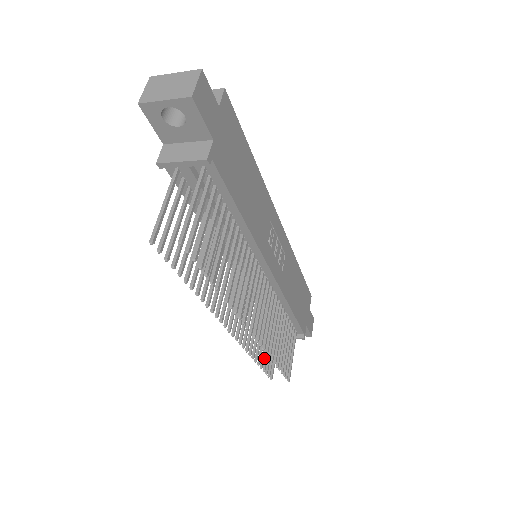
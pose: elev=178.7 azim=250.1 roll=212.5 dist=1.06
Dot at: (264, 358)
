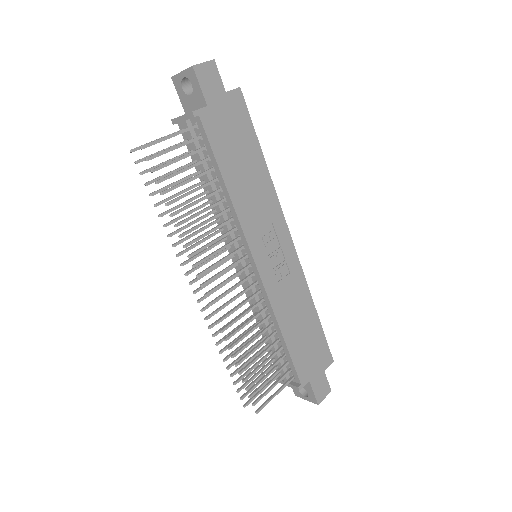
Dot at: occluded
